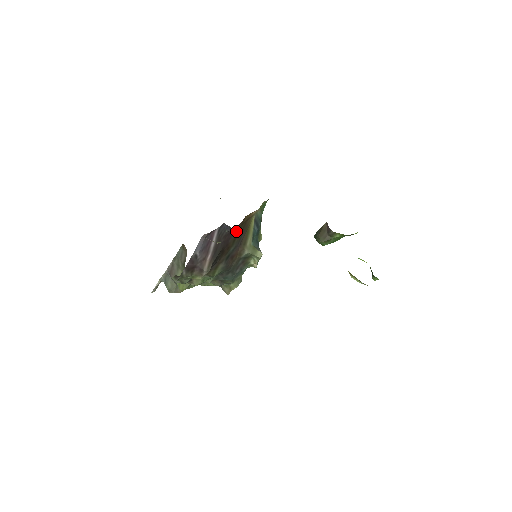
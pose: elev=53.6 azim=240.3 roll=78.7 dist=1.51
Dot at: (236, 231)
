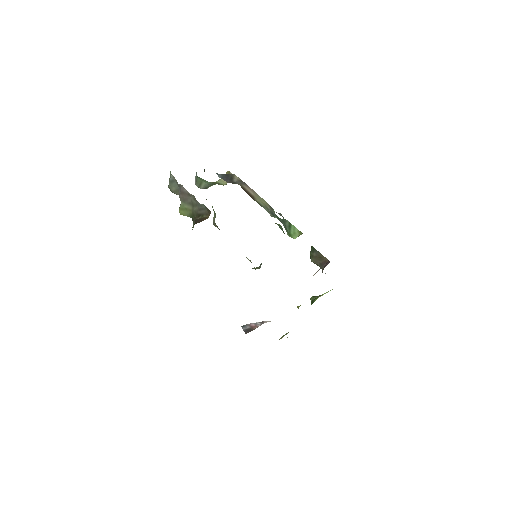
Dot at: occluded
